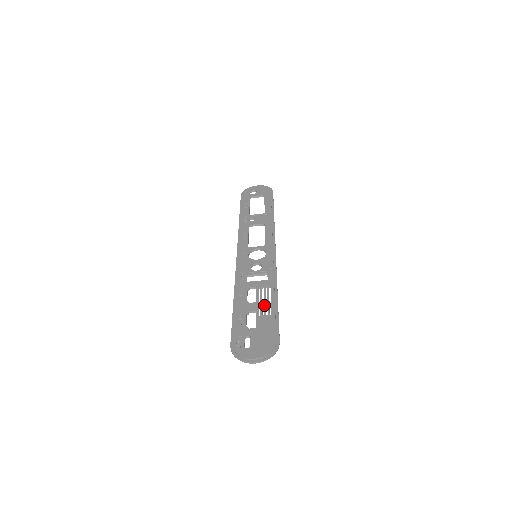
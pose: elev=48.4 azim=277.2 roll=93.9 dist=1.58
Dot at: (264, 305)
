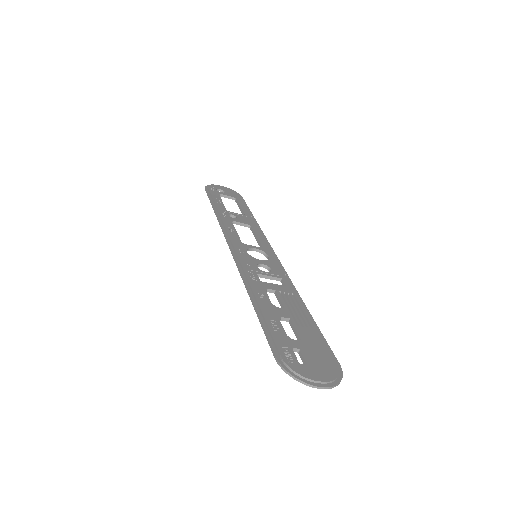
Dot at: (298, 314)
